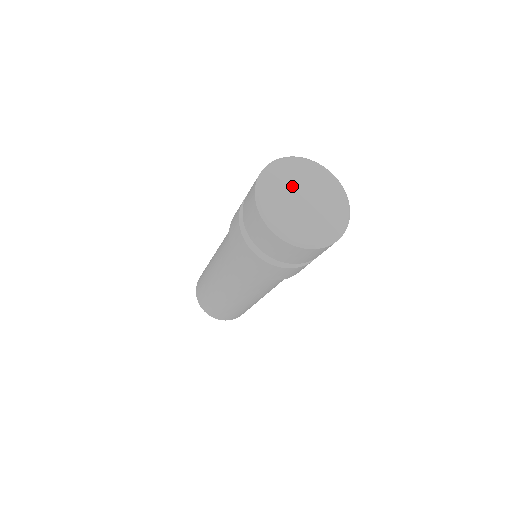
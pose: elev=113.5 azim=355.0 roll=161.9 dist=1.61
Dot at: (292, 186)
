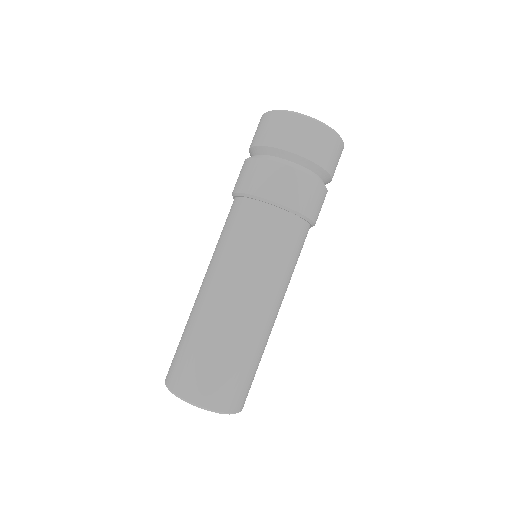
Dot at: occluded
